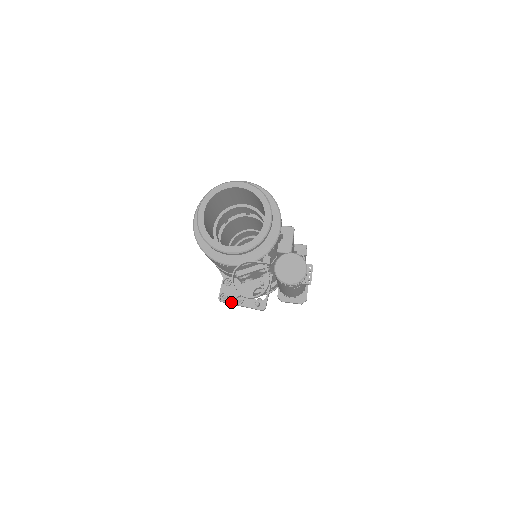
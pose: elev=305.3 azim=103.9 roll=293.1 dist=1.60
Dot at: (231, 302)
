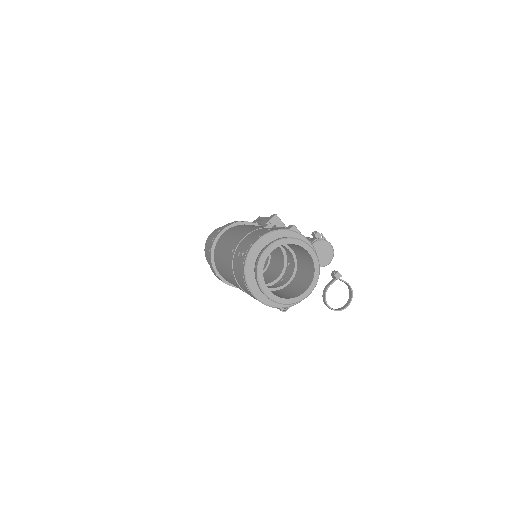
Dot at: occluded
